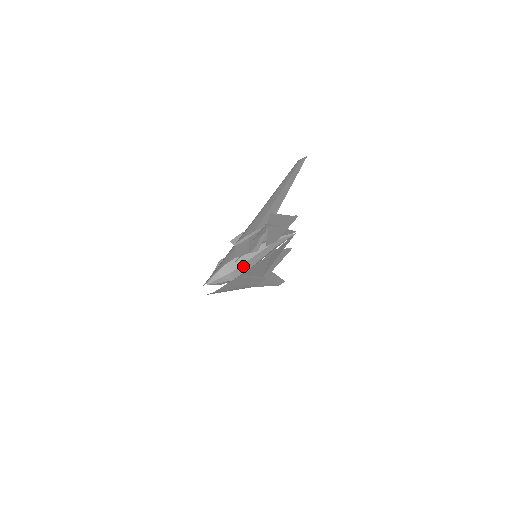
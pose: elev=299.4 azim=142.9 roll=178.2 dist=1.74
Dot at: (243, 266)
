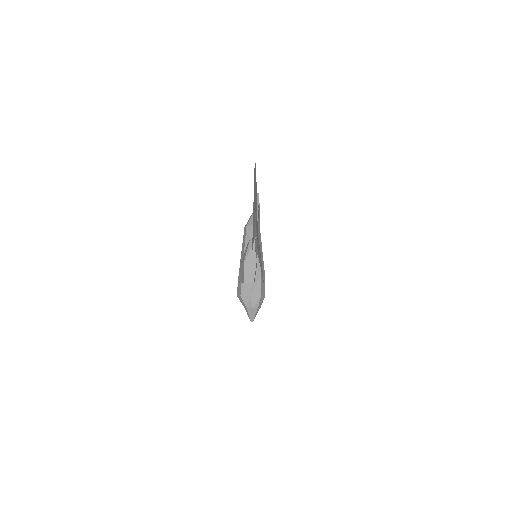
Dot at: (262, 278)
